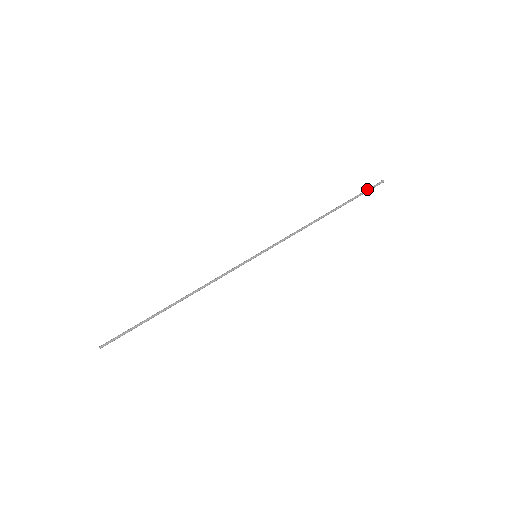
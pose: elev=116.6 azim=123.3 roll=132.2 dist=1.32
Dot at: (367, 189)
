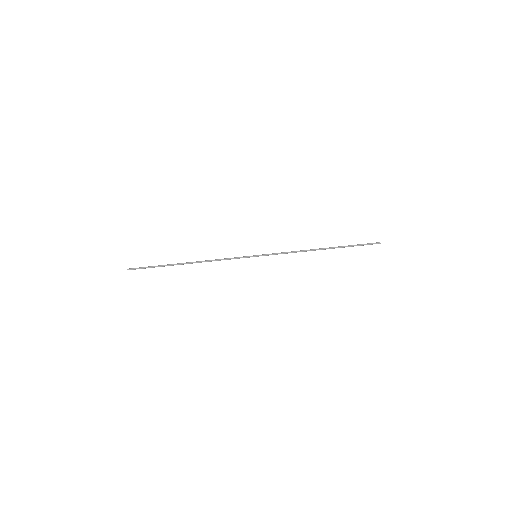
Dot at: occluded
